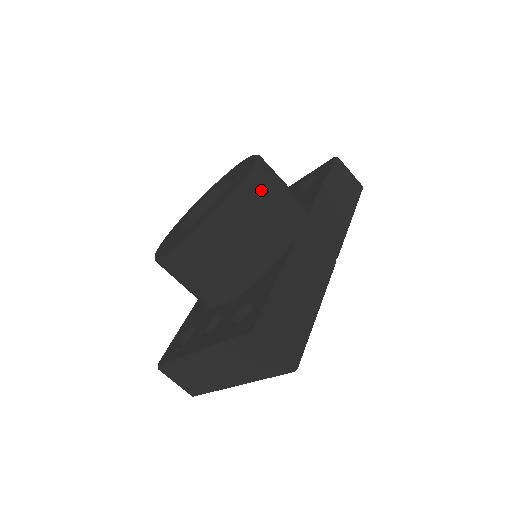
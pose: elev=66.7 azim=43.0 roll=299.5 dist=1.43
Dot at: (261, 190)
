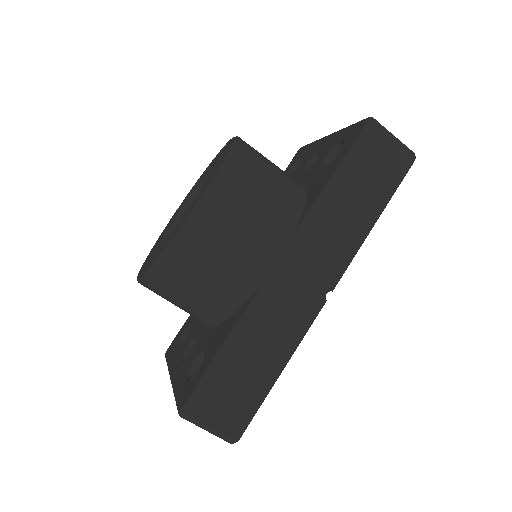
Dot at: (212, 229)
